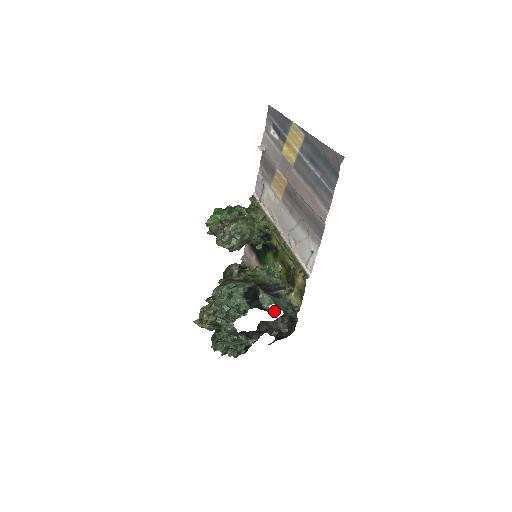
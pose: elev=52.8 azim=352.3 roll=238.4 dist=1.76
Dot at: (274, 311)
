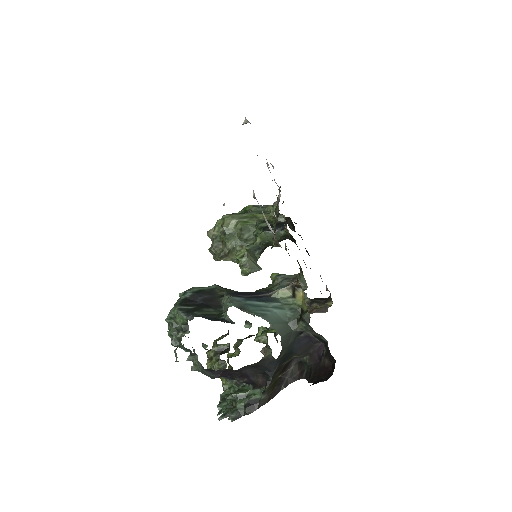
Dot at: (248, 322)
